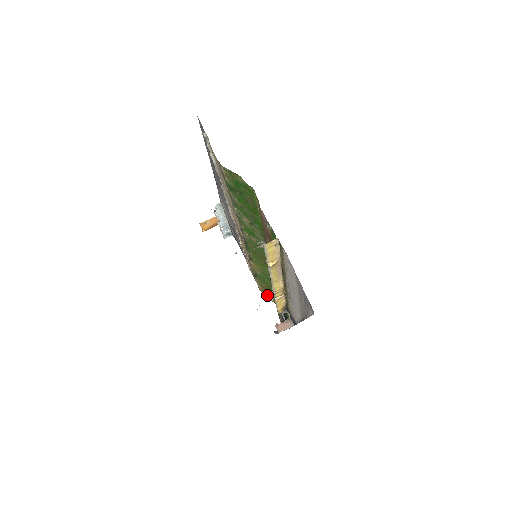
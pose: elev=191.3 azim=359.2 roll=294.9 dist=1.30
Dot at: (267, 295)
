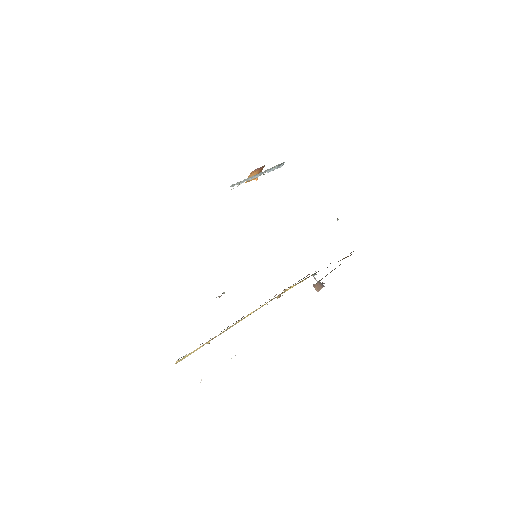
Dot at: occluded
